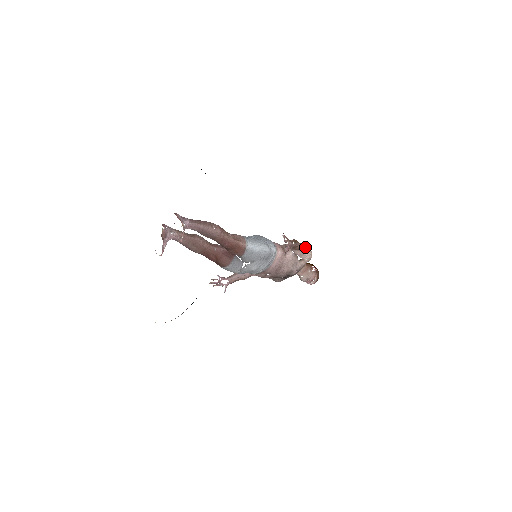
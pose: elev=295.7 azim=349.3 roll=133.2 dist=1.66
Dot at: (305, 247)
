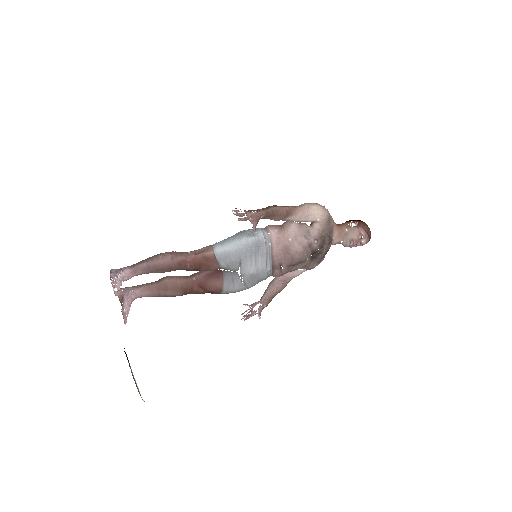
Dot at: (303, 206)
